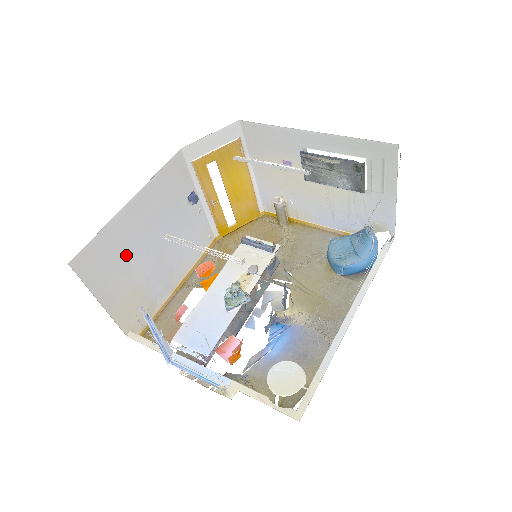
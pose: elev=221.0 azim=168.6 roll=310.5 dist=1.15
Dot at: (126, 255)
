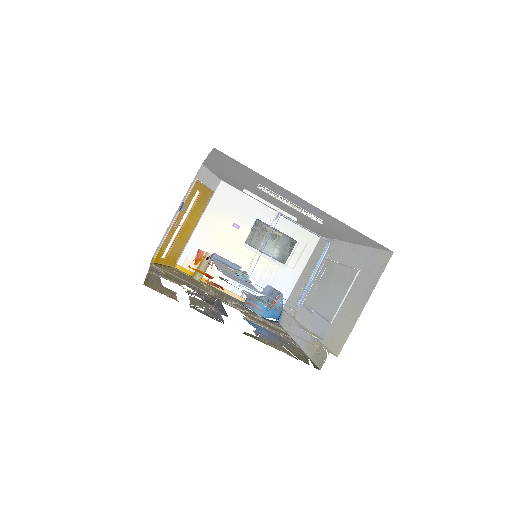
Dot at: occluded
